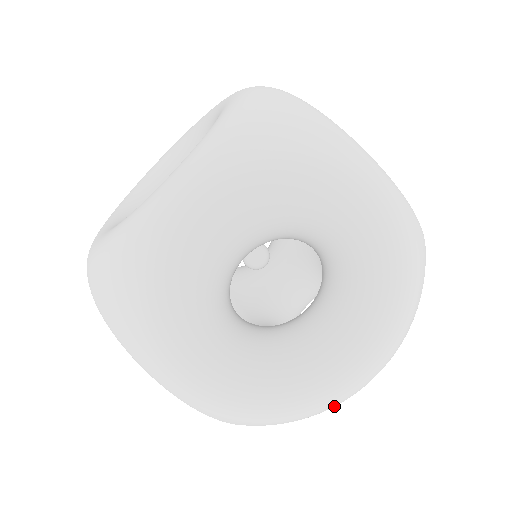
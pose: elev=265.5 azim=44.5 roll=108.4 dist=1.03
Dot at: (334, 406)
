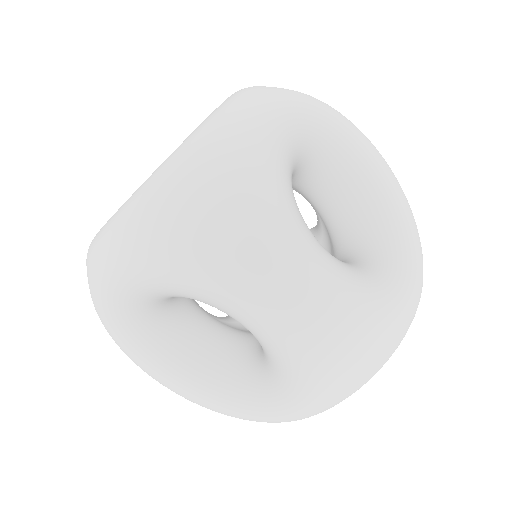
Dot at: occluded
